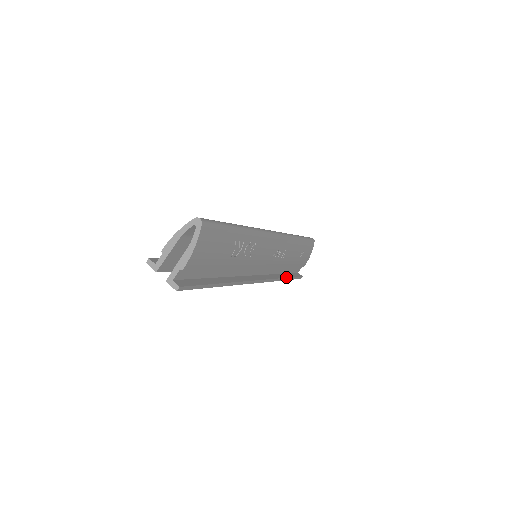
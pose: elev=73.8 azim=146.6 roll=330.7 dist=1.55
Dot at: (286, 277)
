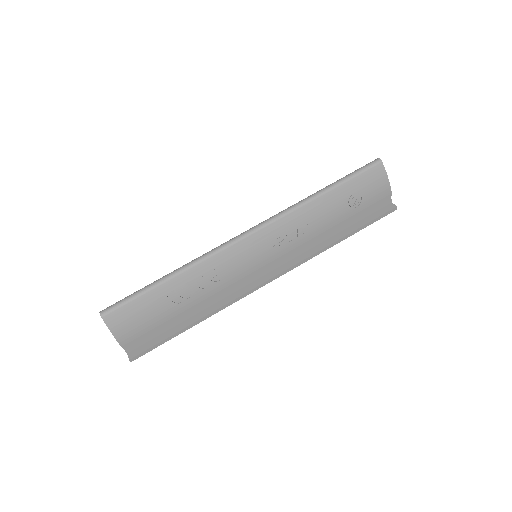
Dot at: (343, 236)
